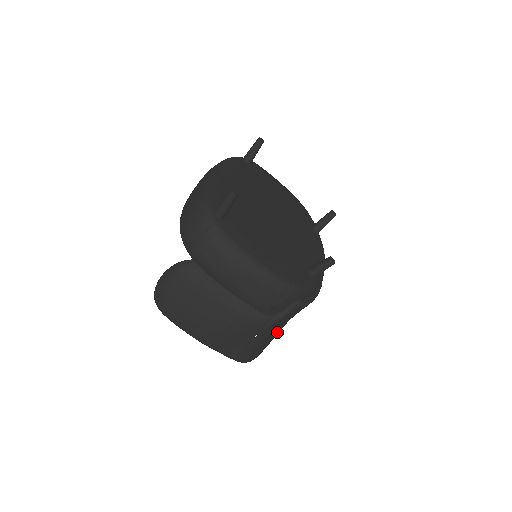
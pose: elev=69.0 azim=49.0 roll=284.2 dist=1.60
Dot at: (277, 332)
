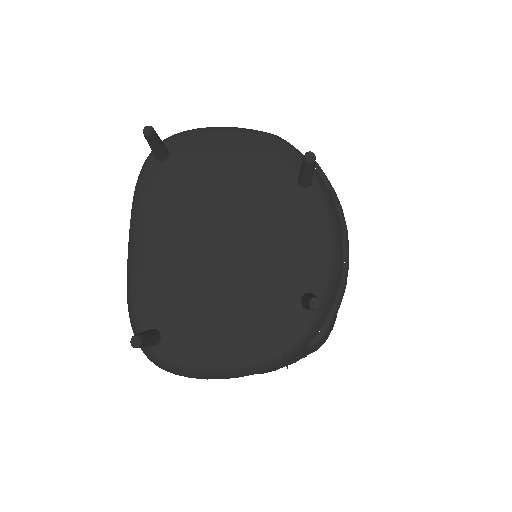
Dot at: occluded
